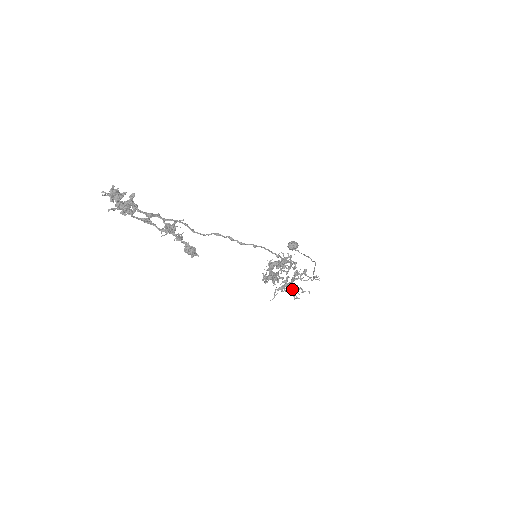
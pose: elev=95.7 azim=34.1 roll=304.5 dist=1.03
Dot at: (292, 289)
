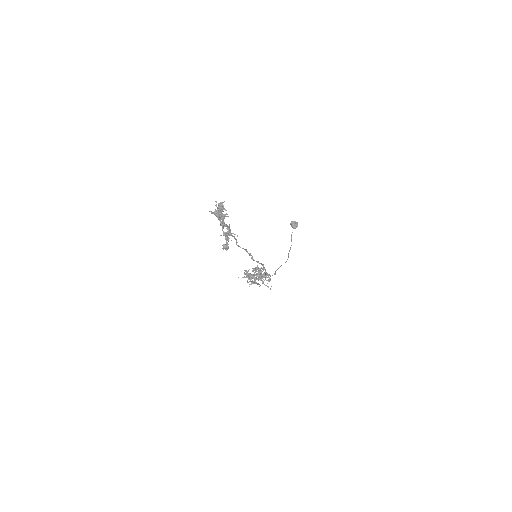
Dot at: (254, 282)
